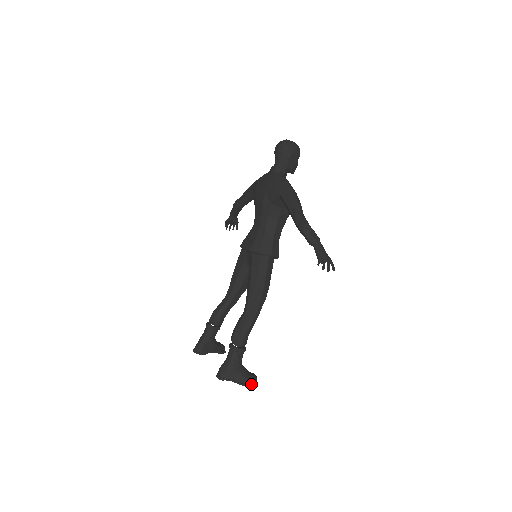
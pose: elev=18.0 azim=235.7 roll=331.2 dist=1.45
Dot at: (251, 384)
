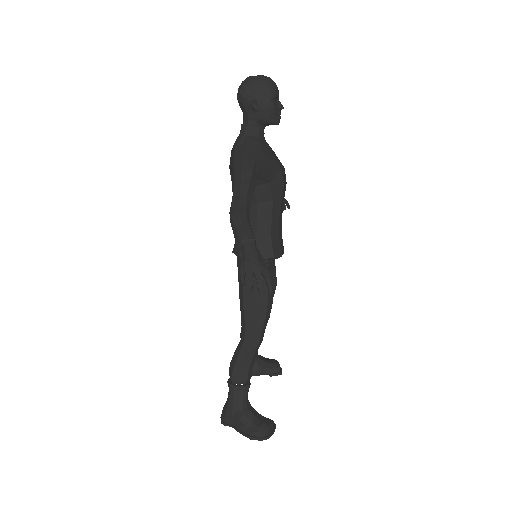
Dot at: (256, 435)
